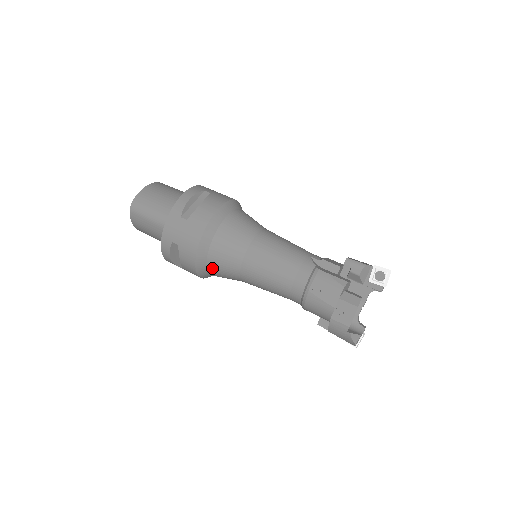
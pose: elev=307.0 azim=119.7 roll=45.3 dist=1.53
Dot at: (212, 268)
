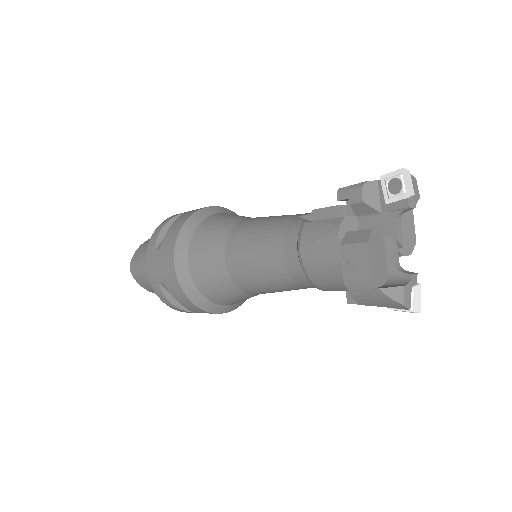
Dot at: (207, 293)
